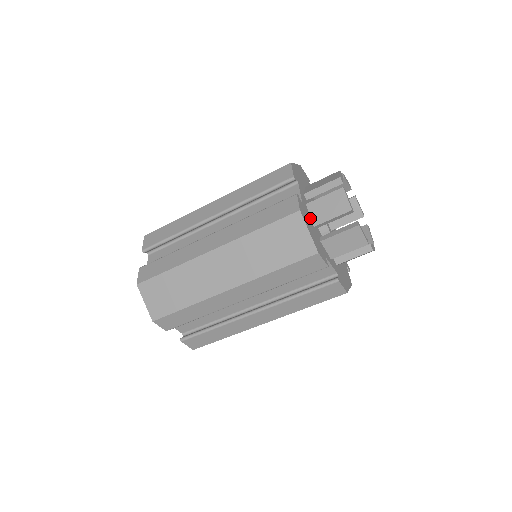
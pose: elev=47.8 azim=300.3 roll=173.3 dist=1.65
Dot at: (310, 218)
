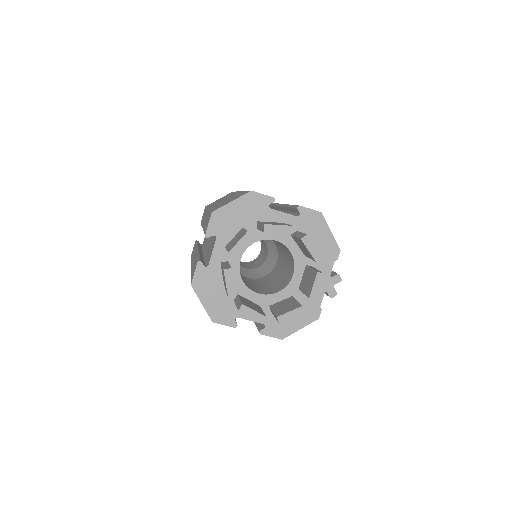
Dot at: (222, 279)
